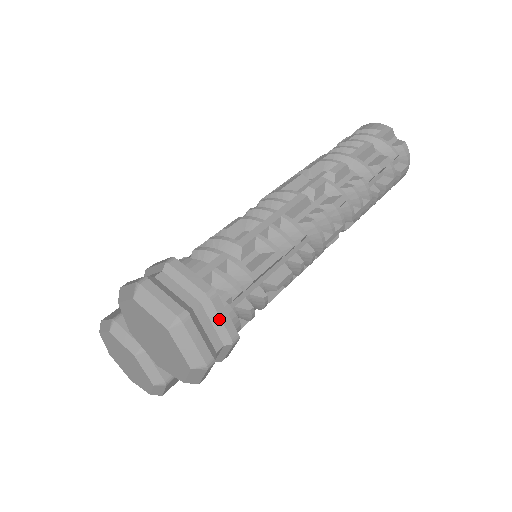
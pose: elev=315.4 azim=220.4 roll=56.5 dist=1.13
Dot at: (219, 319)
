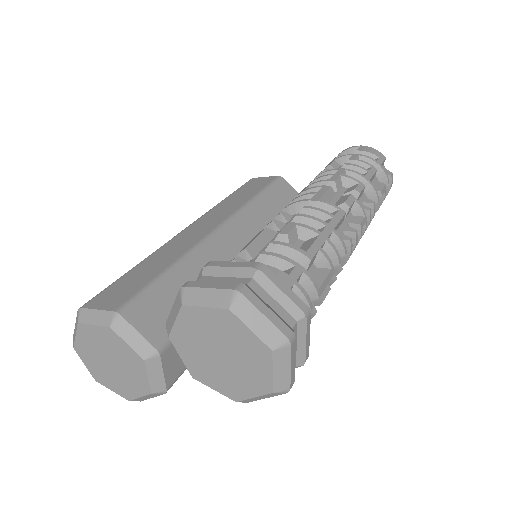
Dot at: (304, 340)
